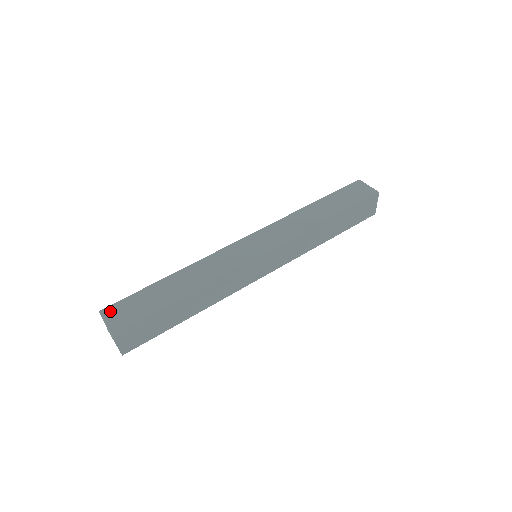
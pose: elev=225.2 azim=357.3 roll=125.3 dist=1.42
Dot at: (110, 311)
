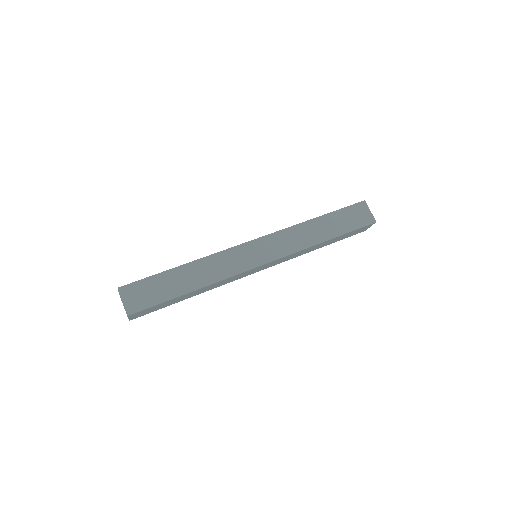
Dot at: occluded
